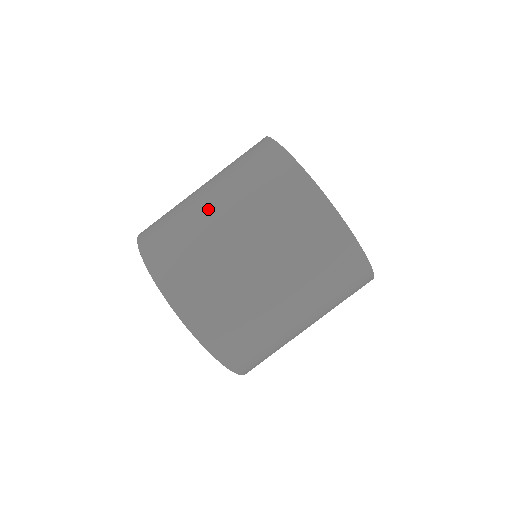
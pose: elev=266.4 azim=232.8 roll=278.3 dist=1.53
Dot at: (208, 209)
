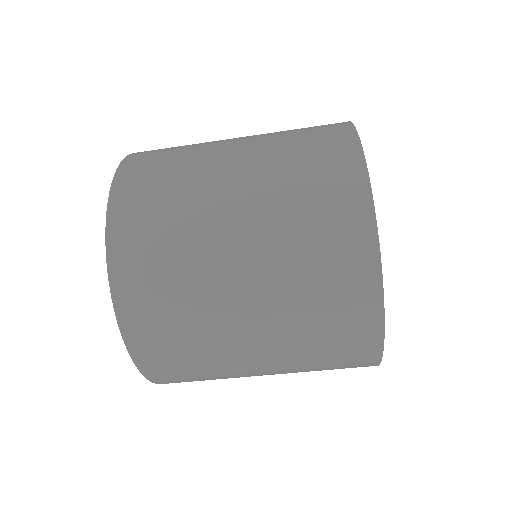
Dot at: (231, 279)
